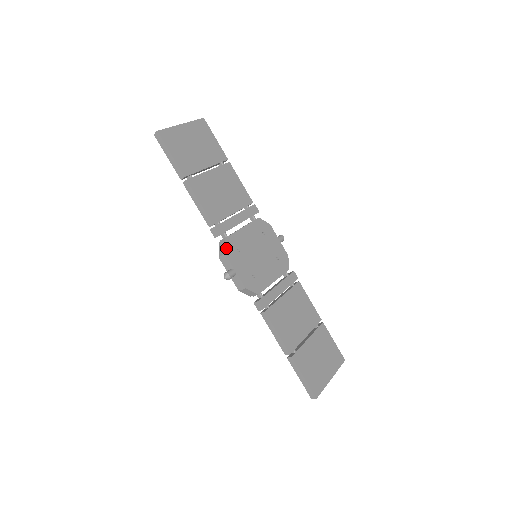
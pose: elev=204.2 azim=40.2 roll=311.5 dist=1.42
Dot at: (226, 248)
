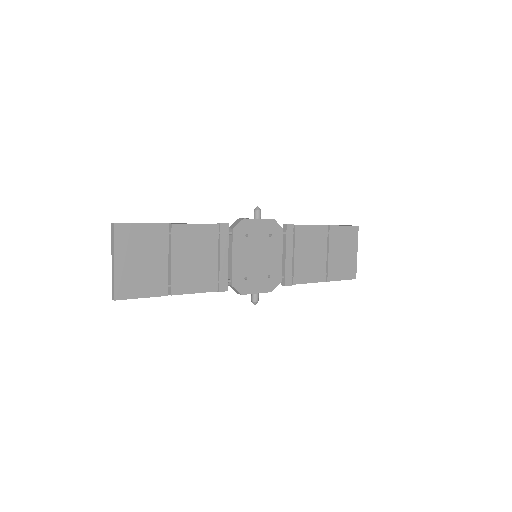
Dot at: (239, 290)
